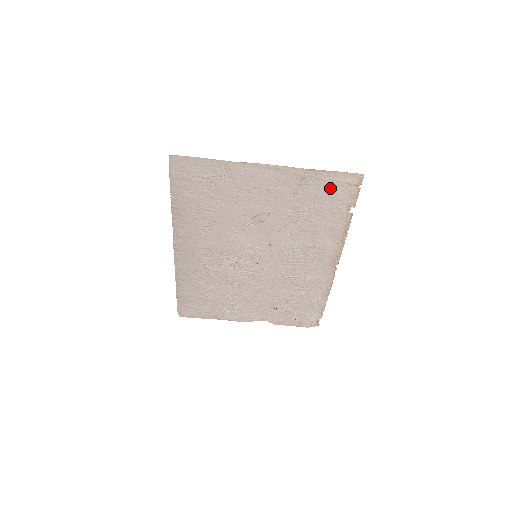
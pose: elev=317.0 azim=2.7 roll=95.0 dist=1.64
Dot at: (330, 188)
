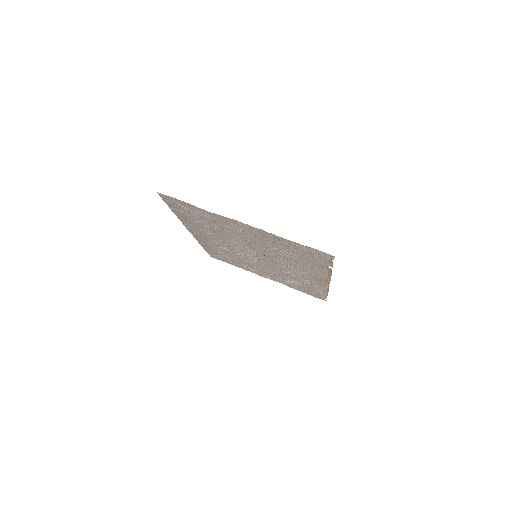
Dot at: (305, 251)
